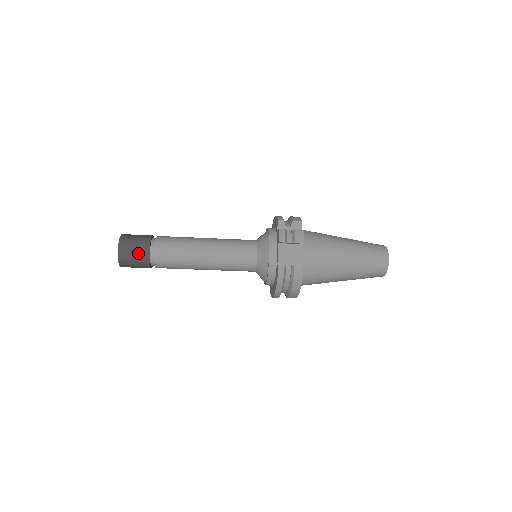
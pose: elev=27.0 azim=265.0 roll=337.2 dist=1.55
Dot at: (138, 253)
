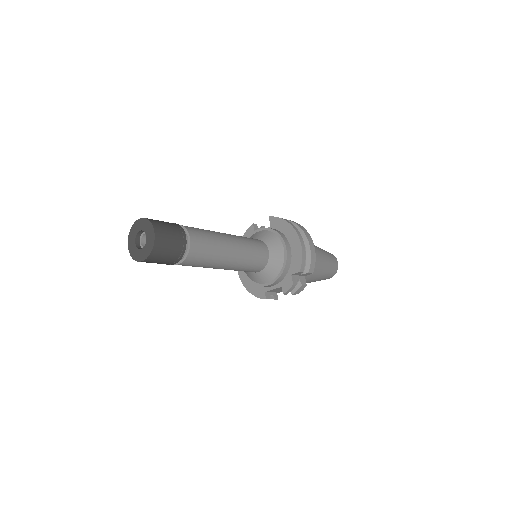
Dot at: occluded
